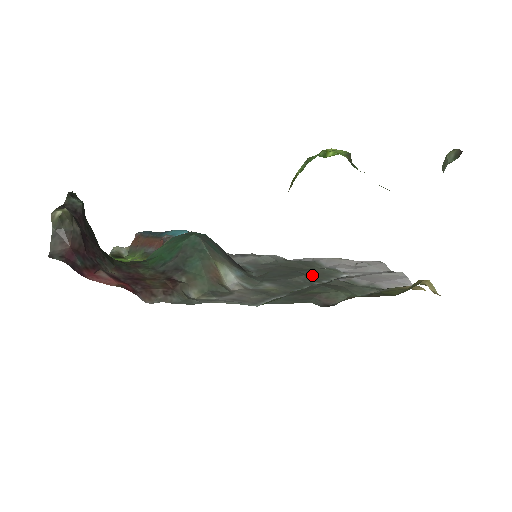
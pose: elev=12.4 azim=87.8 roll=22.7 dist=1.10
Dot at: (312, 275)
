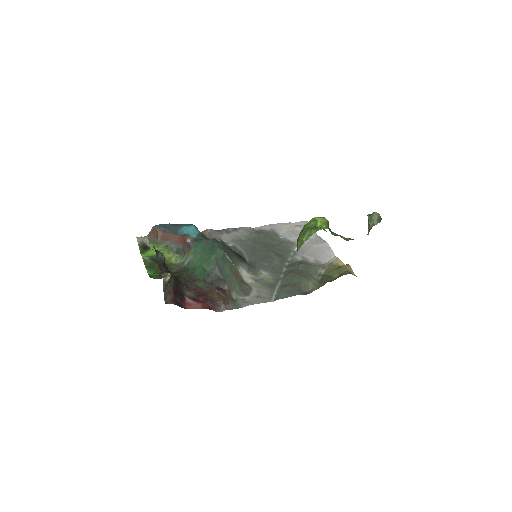
Dot at: (280, 253)
